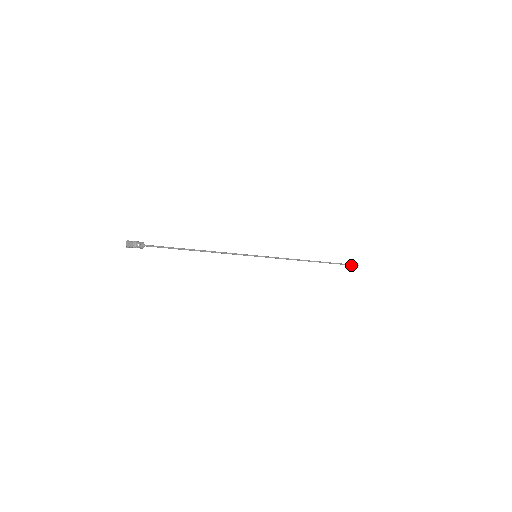
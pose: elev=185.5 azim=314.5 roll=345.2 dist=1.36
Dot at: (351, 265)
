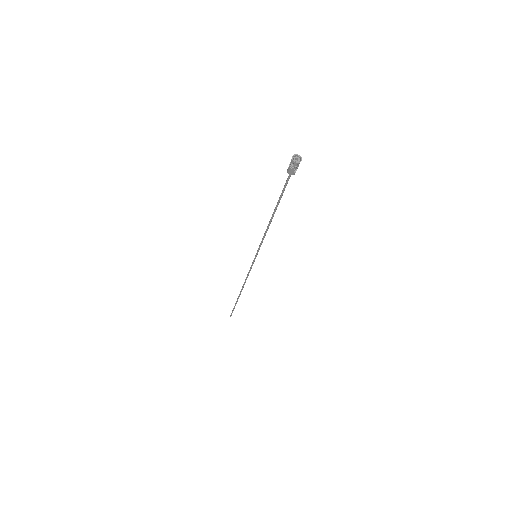
Dot at: occluded
